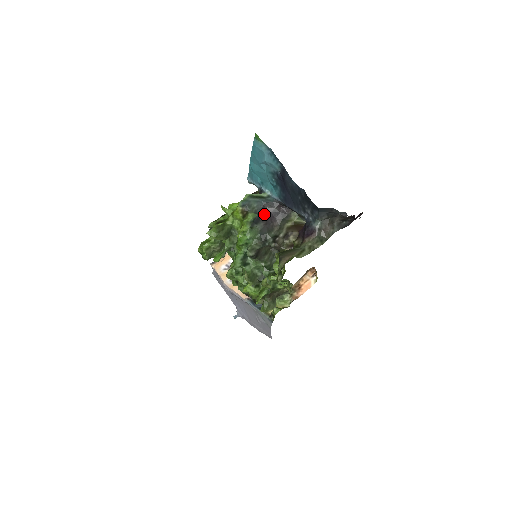
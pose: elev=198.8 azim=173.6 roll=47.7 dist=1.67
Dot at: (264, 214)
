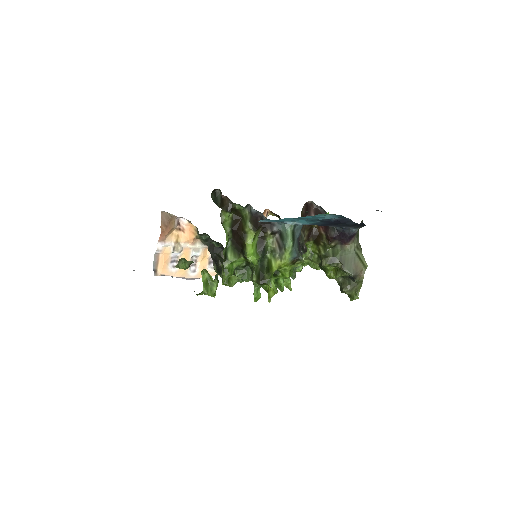
Dot at: occluded
